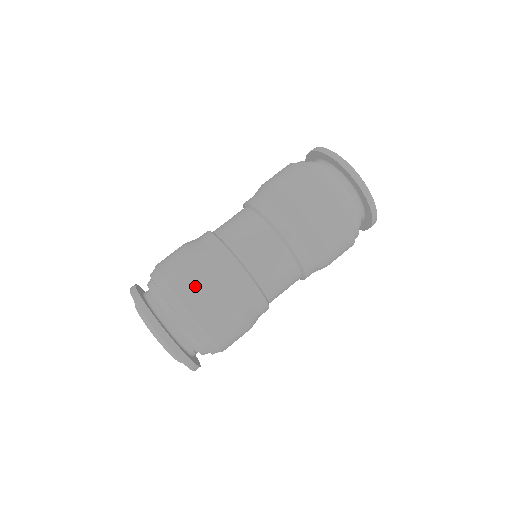
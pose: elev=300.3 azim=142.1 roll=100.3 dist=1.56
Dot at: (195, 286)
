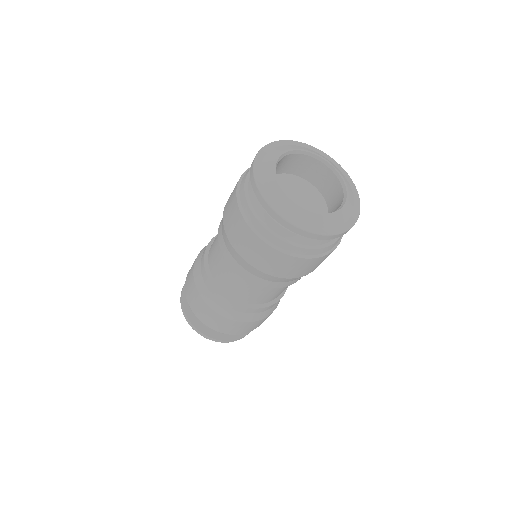
Dot at: (220, 324)
